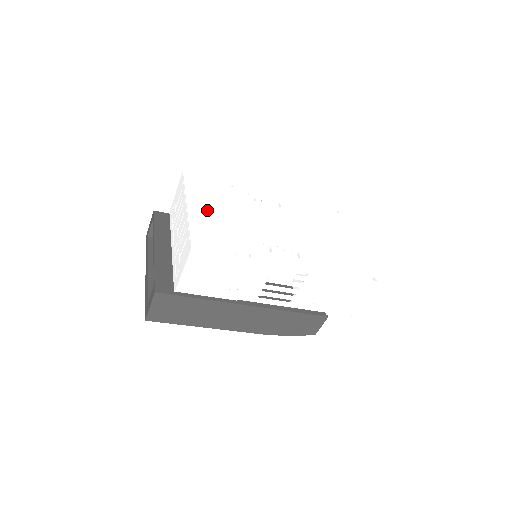
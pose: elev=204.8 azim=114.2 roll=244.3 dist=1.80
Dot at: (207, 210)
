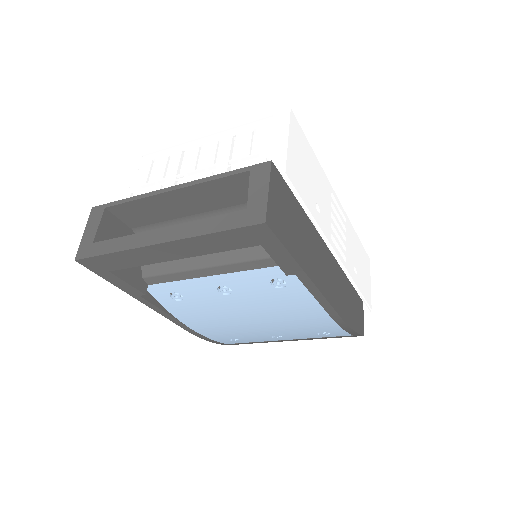
Dot at: occluded
